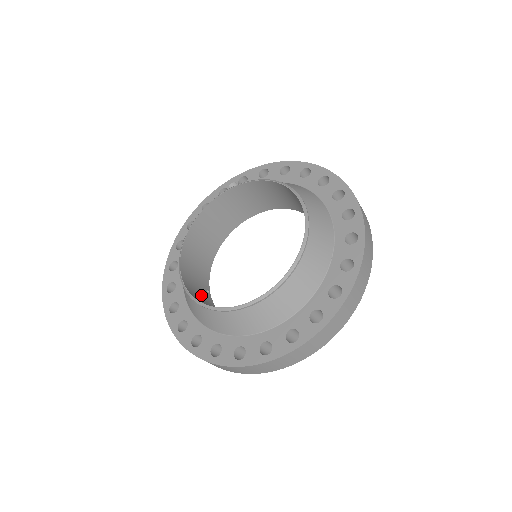
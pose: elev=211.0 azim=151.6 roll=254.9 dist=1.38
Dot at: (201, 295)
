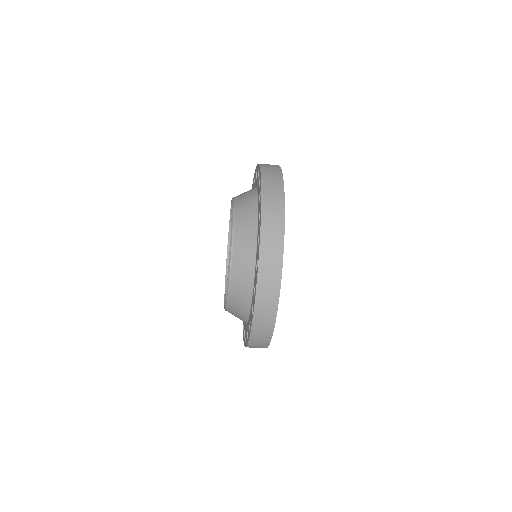
Dot at: occluded
